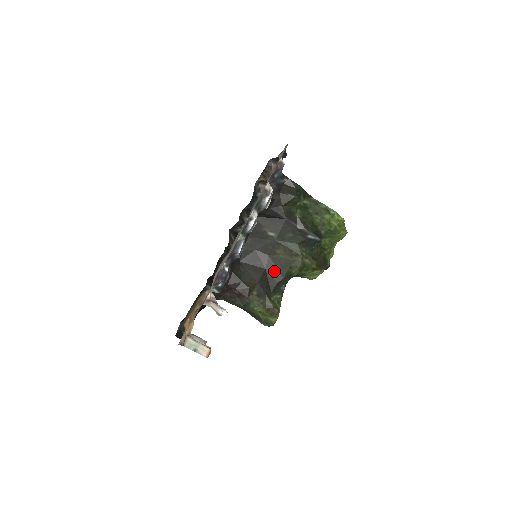
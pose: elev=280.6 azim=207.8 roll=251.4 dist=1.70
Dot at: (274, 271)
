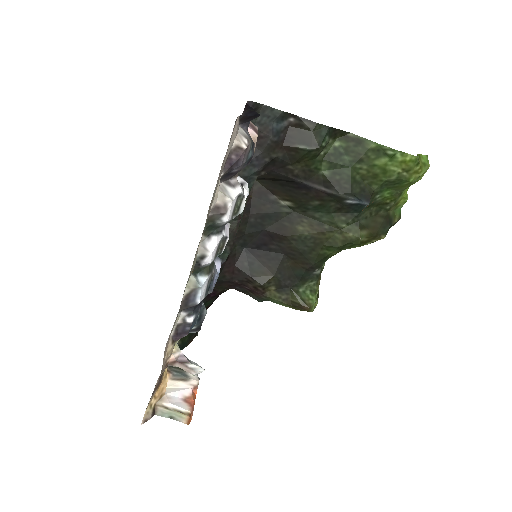
Dot at: (298, 256)
